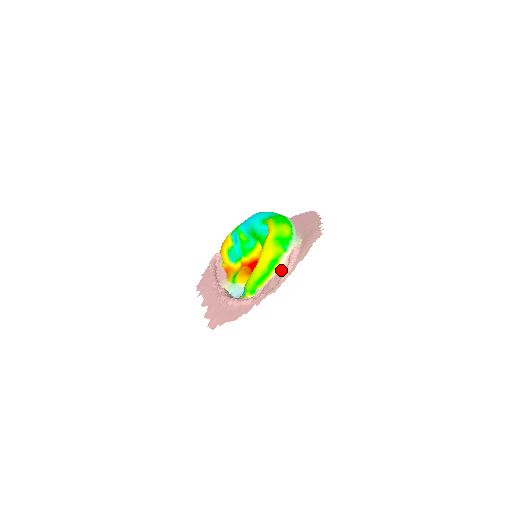
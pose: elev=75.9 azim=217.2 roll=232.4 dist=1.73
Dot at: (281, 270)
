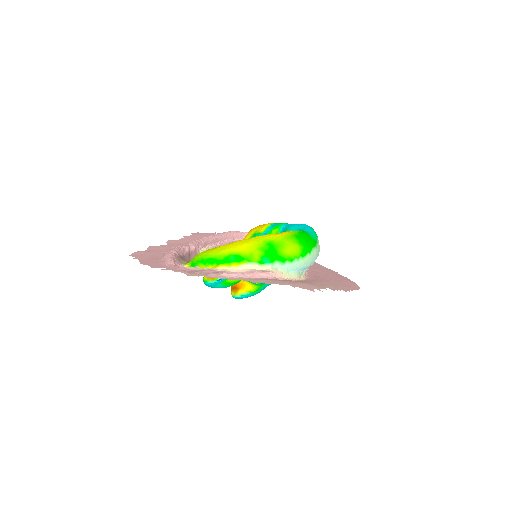
Dot at: occluded
